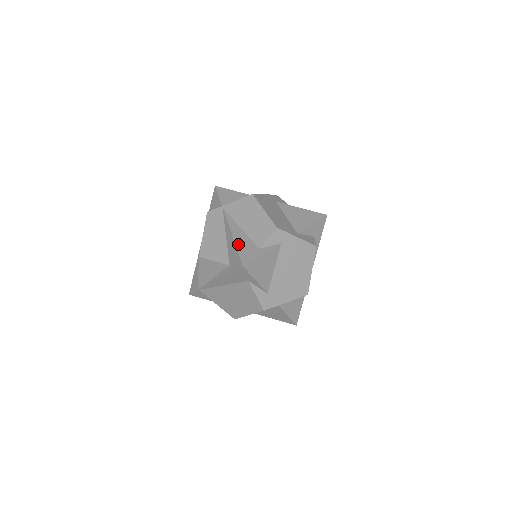
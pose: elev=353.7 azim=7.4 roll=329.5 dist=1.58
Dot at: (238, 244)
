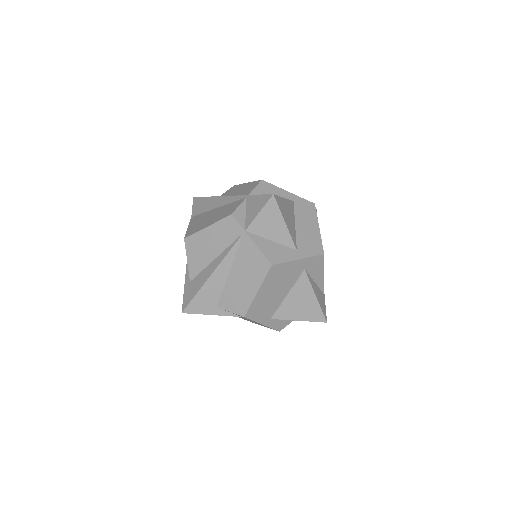
Dot at: (204, 288)
